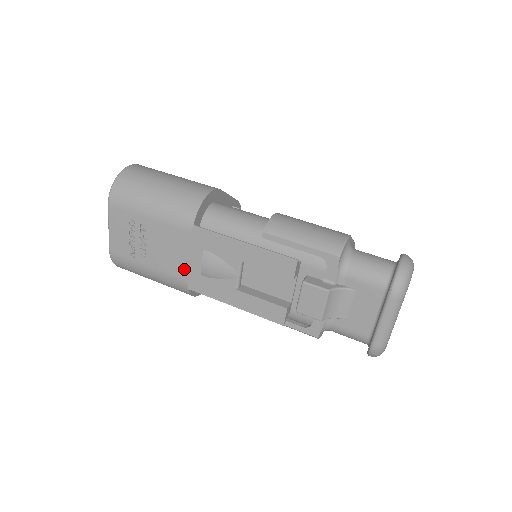
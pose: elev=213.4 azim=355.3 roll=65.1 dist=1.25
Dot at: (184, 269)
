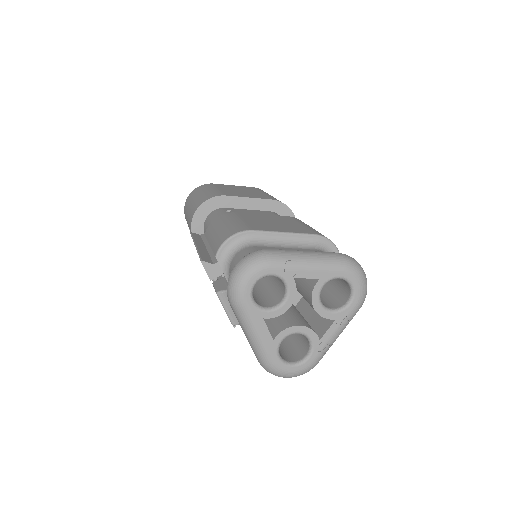
Dot at: occluded
